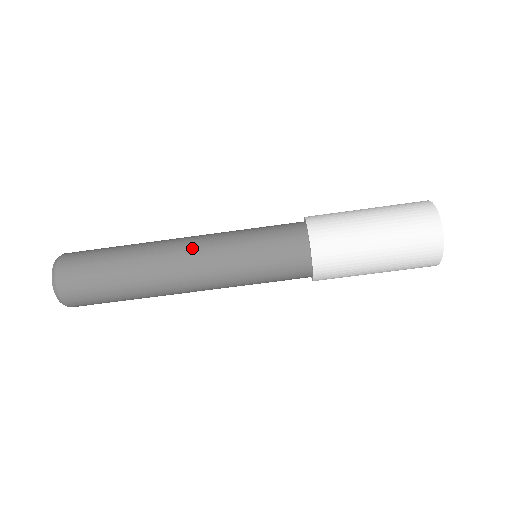
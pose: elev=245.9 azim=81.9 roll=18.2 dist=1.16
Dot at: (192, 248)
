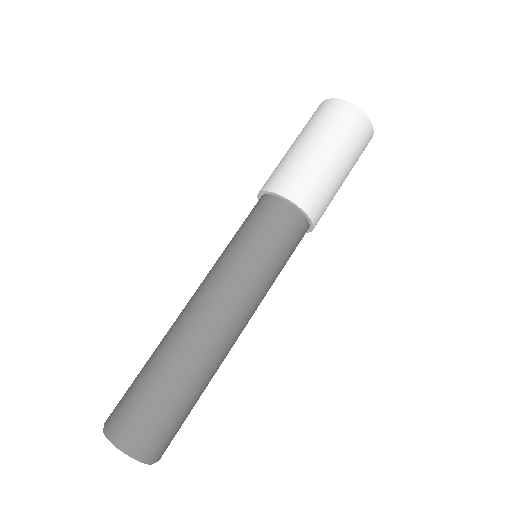
Dot at: (203, 292)
